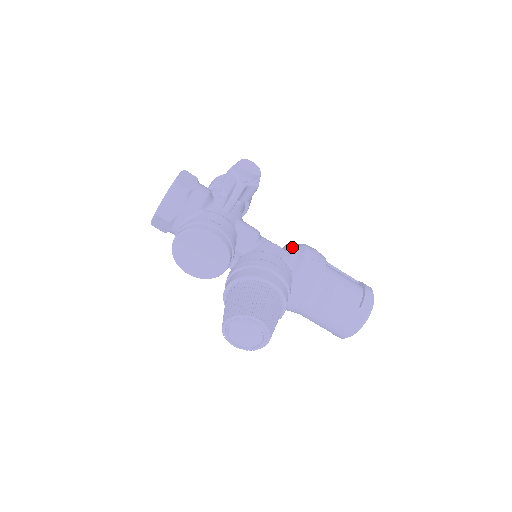
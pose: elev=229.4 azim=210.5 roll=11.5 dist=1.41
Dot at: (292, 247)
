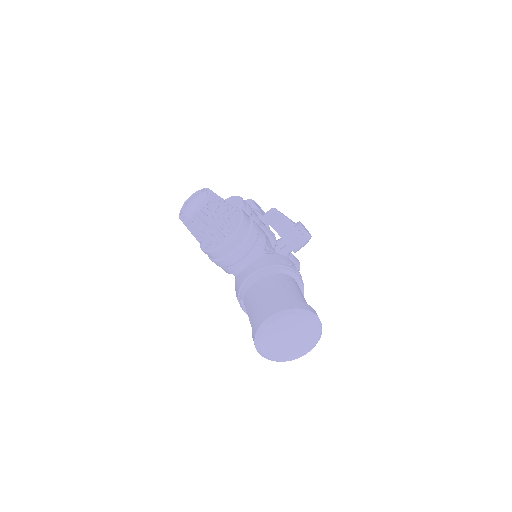
Dot at: occluded
